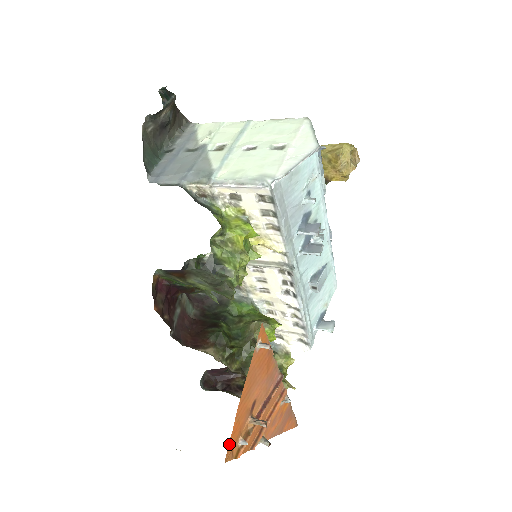
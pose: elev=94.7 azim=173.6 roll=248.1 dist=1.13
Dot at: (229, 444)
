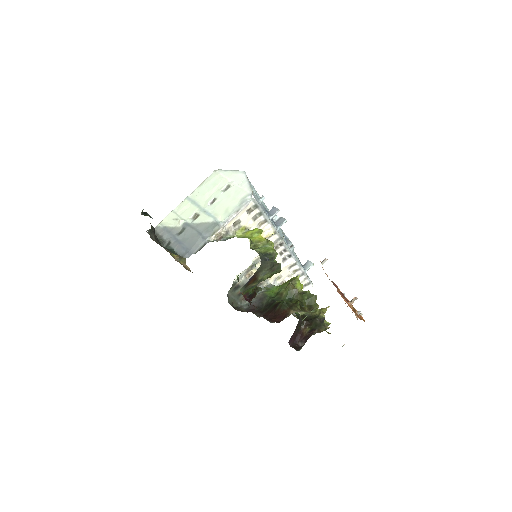
Dot at: occluded
